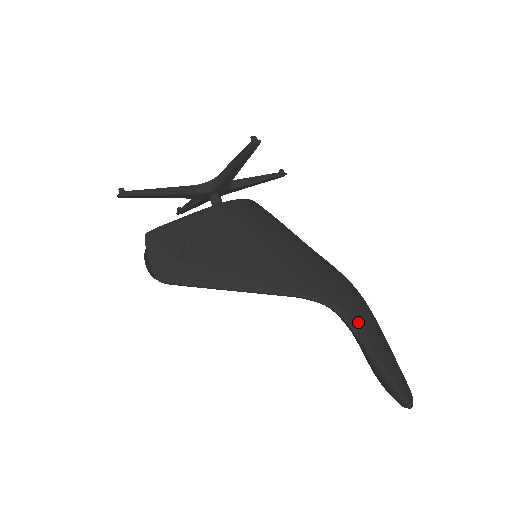
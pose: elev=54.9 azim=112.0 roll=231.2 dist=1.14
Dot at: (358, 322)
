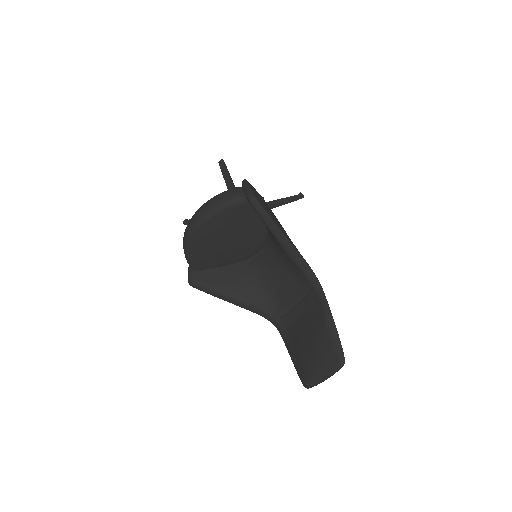
Dot at: occluded
